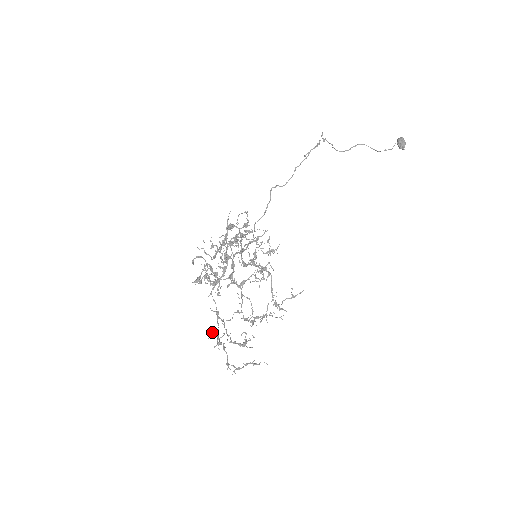
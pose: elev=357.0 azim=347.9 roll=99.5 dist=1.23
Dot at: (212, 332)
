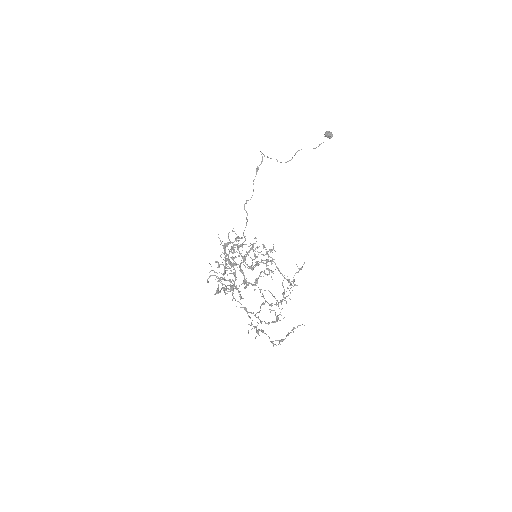
Dot at: occluded
